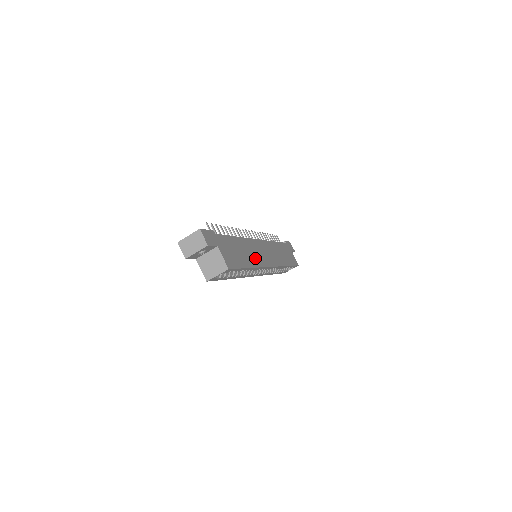
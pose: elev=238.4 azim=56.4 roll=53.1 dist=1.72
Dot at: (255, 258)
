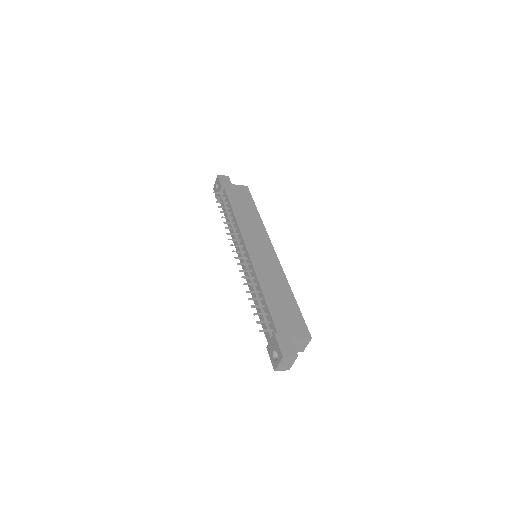
Dot at: (277, 276)
